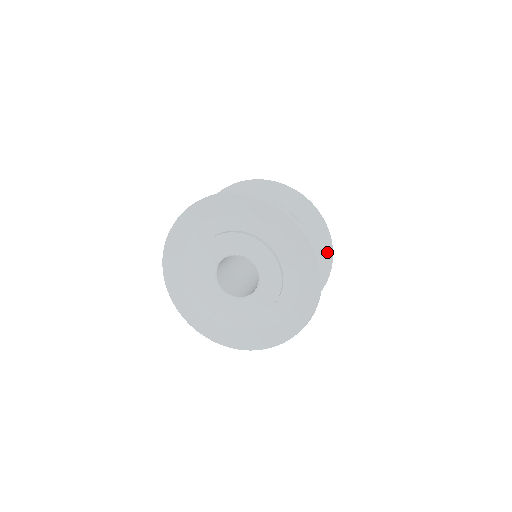
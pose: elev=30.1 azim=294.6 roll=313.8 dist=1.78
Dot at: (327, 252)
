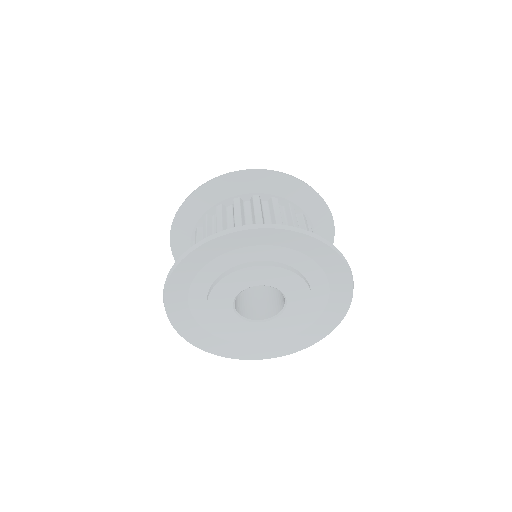
Dot at: occluded
